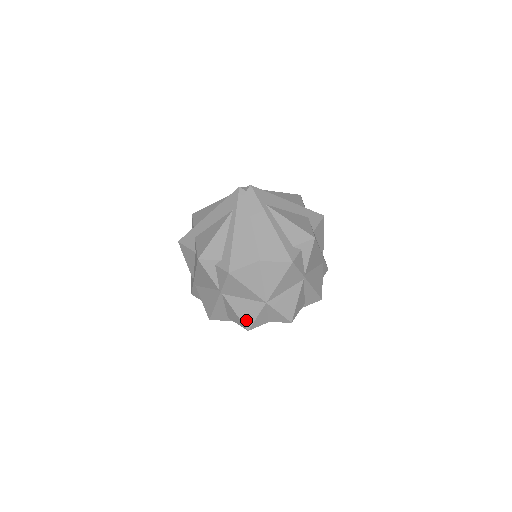
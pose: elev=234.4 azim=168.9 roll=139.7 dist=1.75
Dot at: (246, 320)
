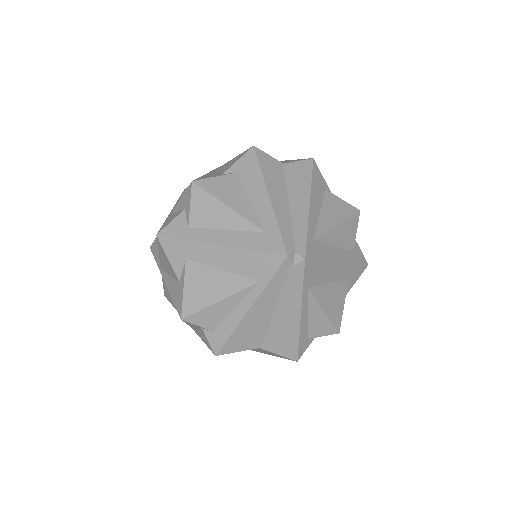
Dot at: occluded
